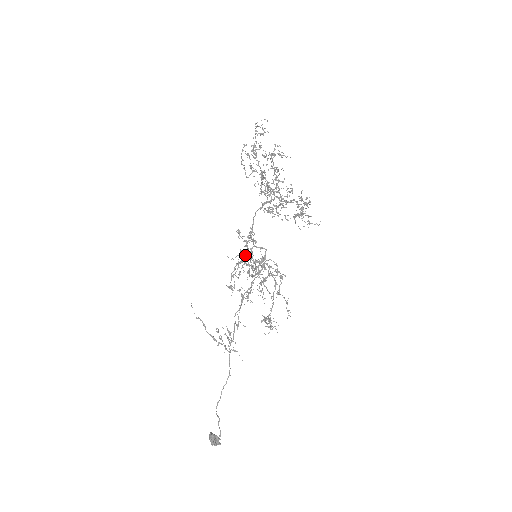
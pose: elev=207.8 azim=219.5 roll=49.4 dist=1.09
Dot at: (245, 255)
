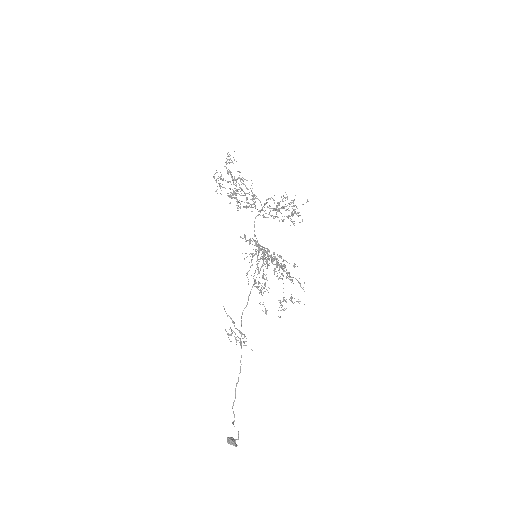
Dot at: occluded
